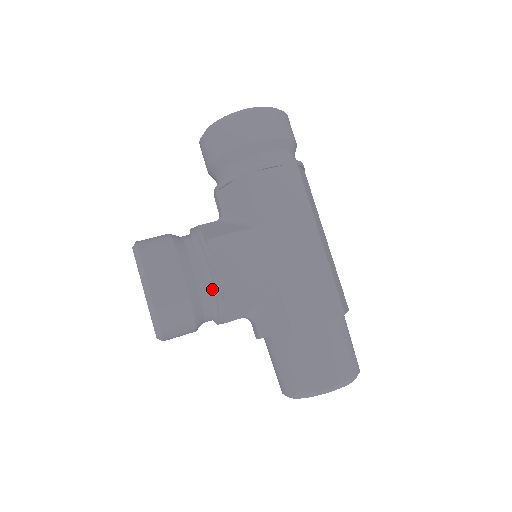
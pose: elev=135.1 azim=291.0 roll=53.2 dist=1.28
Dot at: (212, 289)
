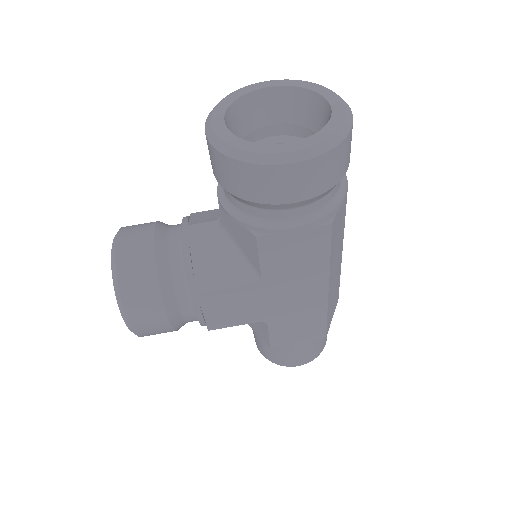
Dot at: occluded
